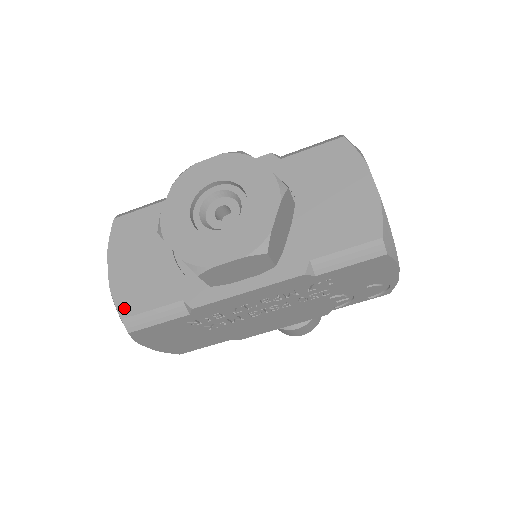
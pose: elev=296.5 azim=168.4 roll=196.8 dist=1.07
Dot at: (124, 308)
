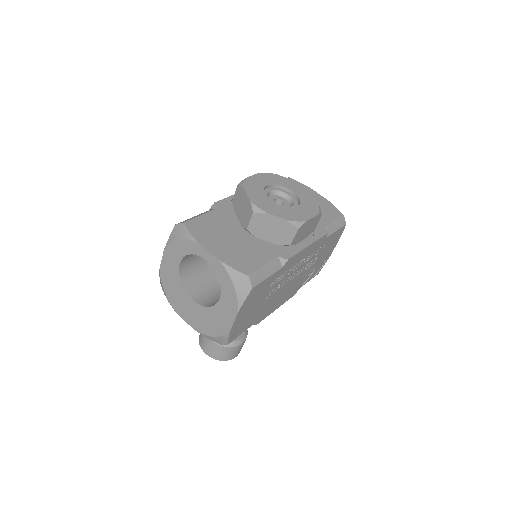
Dot at: (244, 269)
